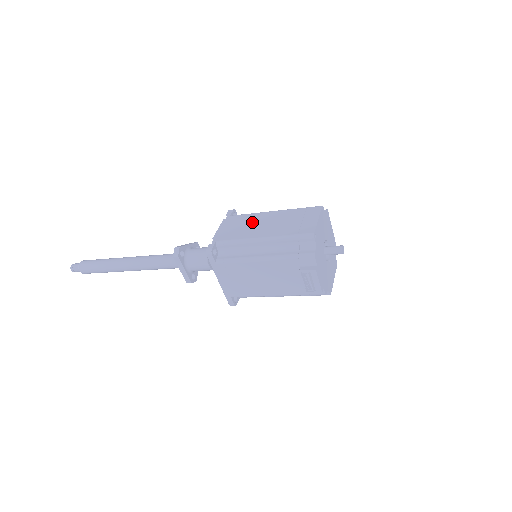
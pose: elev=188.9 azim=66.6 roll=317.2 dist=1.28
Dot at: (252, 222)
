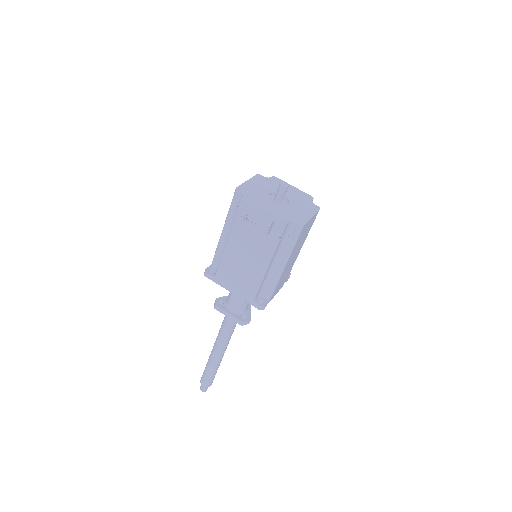
Dot at: occluded
